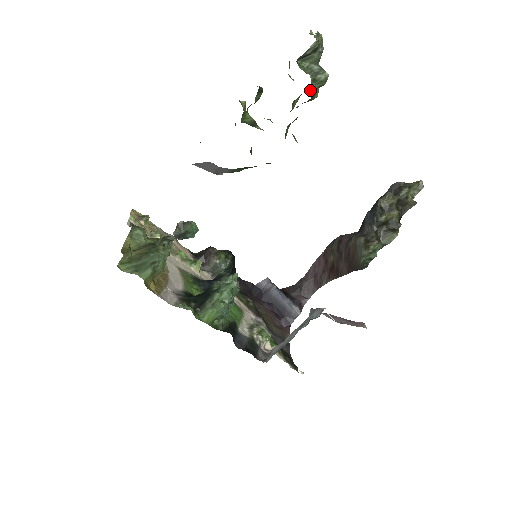
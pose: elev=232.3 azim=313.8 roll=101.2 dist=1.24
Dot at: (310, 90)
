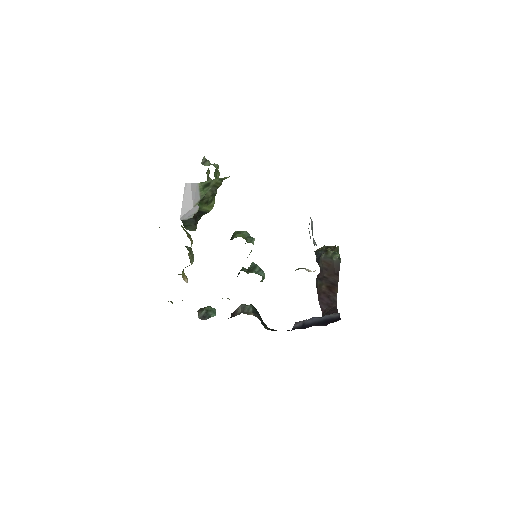
Dot at: (214, 166)
